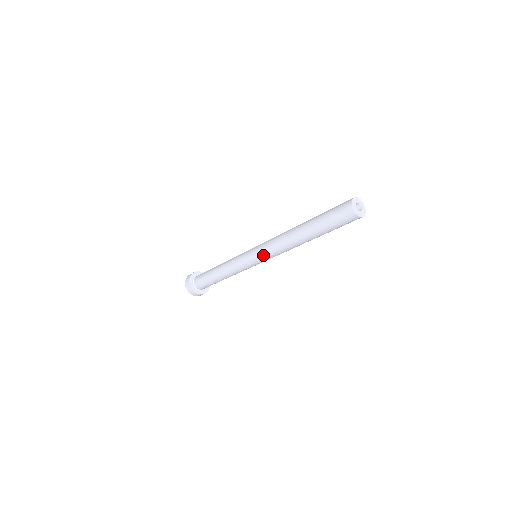
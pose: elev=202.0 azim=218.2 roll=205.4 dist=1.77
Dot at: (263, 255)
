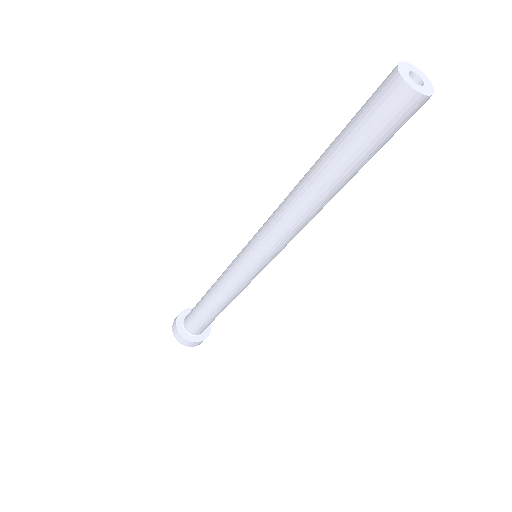
Dot at: (265, 249)
